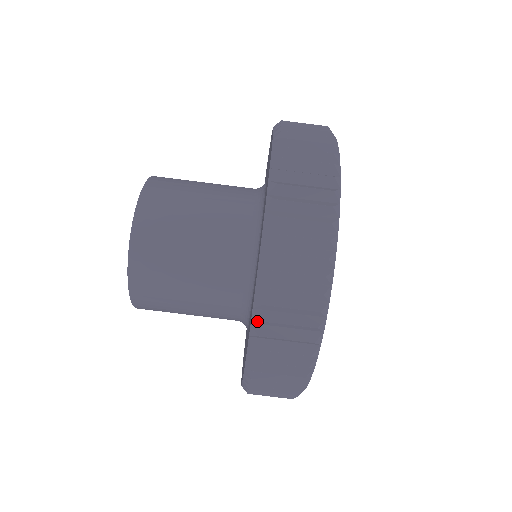
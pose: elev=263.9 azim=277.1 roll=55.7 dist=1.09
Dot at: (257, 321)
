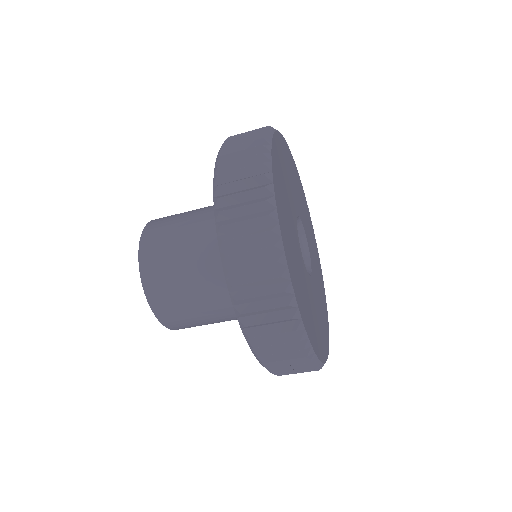
Dot at: (248, 338)
